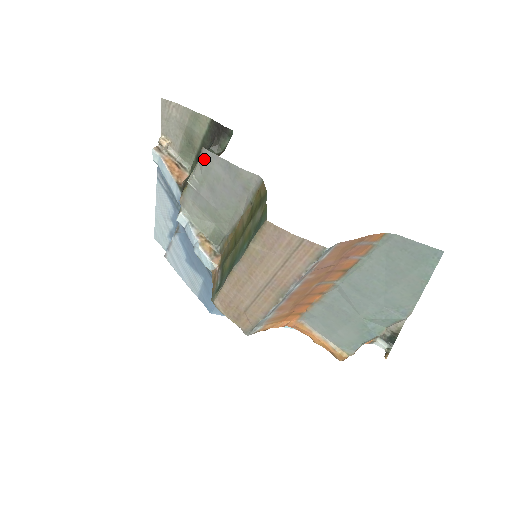
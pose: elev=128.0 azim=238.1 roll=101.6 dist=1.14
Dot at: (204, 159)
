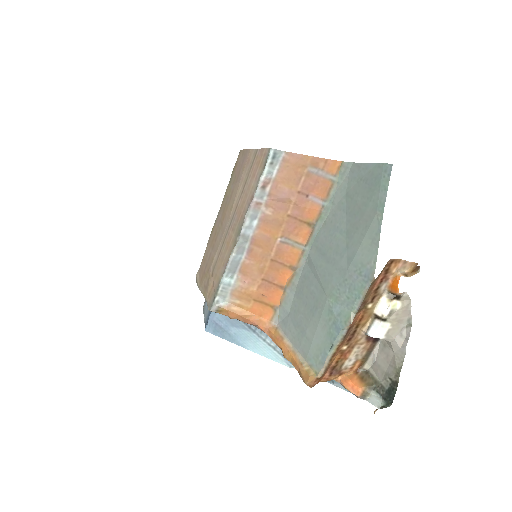
Dot at: occluded
